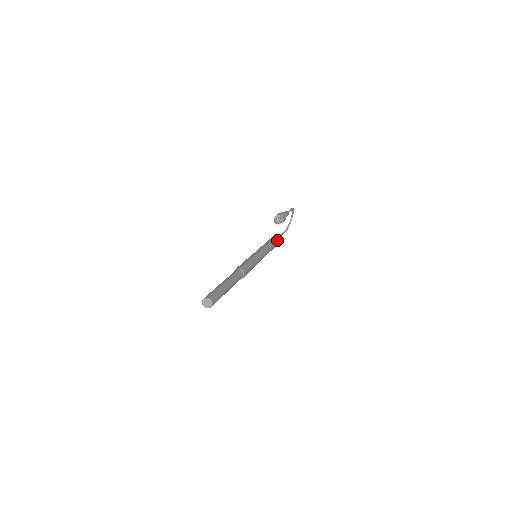
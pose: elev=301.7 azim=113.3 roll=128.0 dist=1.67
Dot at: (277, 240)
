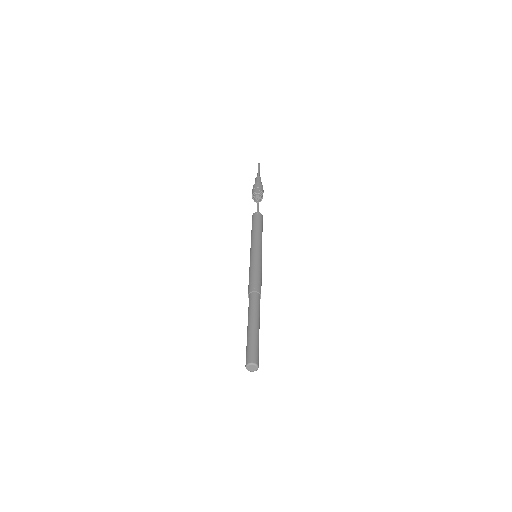
Dot at: (261, 215)
